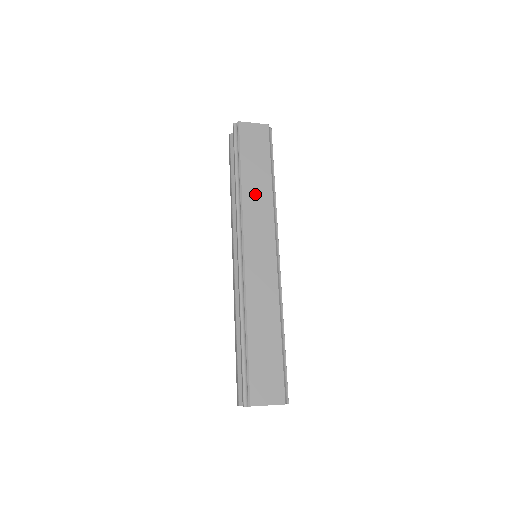
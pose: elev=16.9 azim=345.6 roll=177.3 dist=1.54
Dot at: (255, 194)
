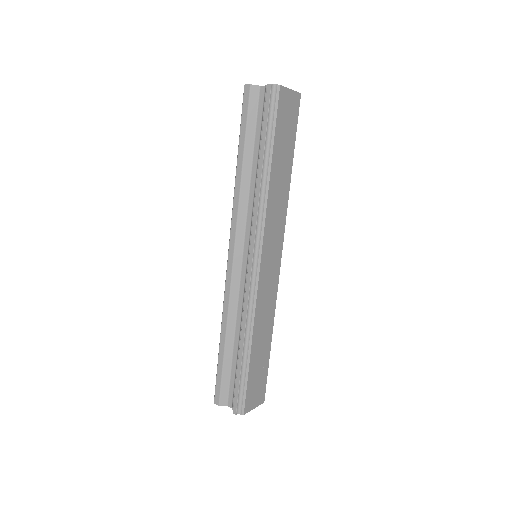
Dot at: (278, 191)
